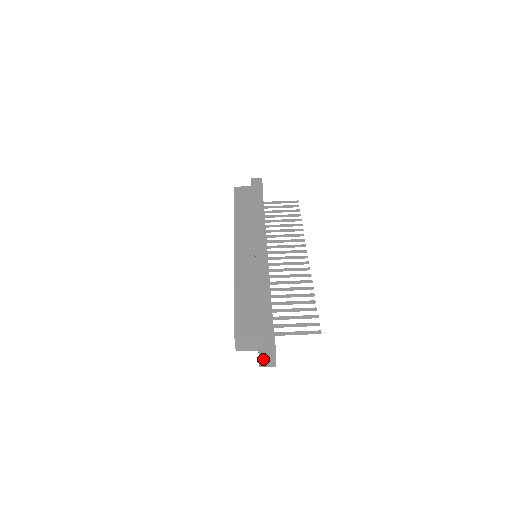
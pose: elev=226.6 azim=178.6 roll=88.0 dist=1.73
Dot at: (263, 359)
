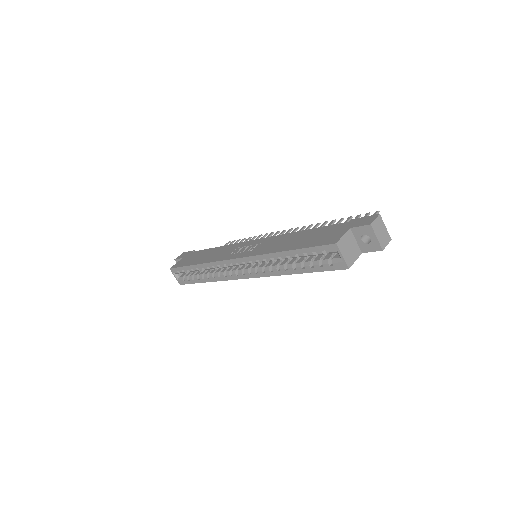
Dot at: (378, 234)
